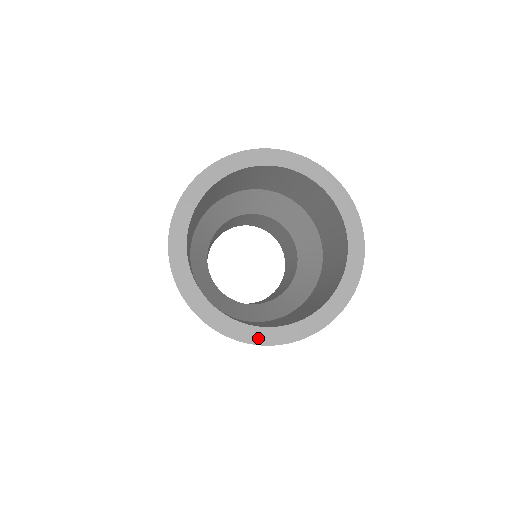
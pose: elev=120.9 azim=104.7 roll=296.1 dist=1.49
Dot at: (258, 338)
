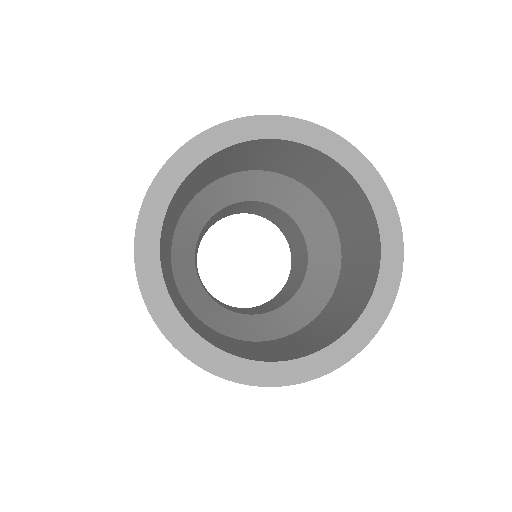
Dot at: (277, 377)
